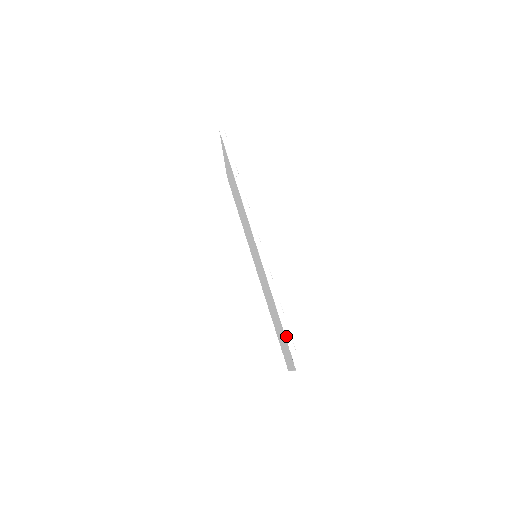
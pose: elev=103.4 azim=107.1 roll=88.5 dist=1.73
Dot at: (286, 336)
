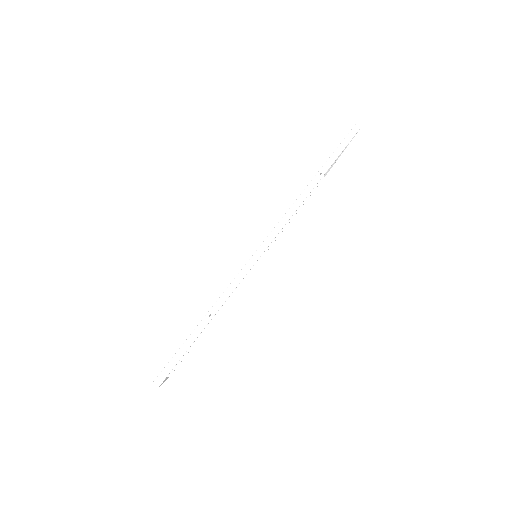
Dot at: (184, 344)
